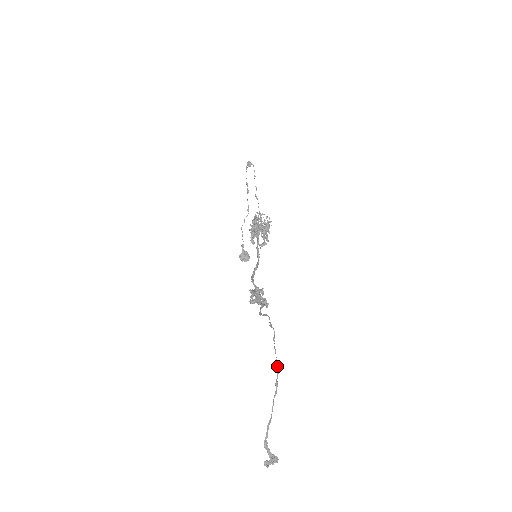
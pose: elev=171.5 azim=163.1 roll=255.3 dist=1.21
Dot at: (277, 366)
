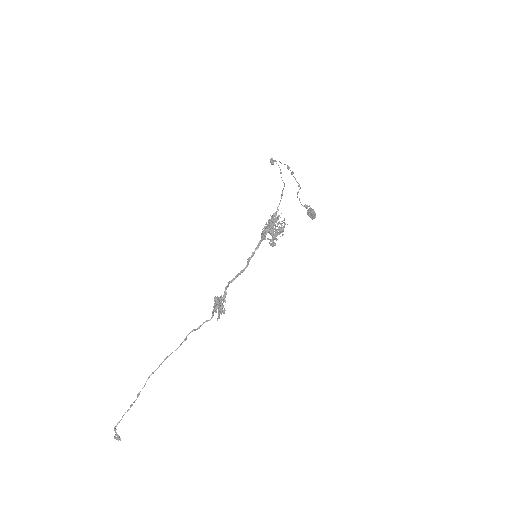
Dot at: (138, 395)
